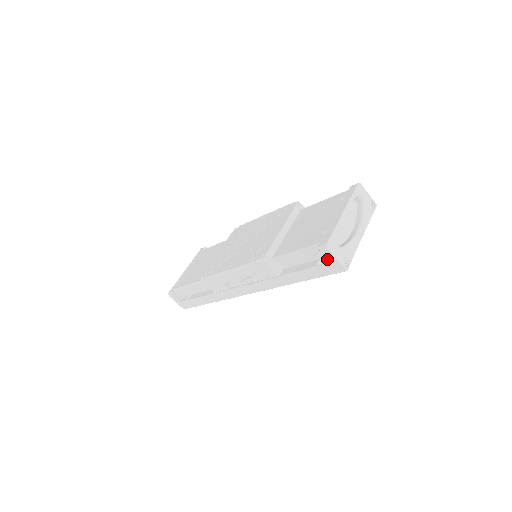
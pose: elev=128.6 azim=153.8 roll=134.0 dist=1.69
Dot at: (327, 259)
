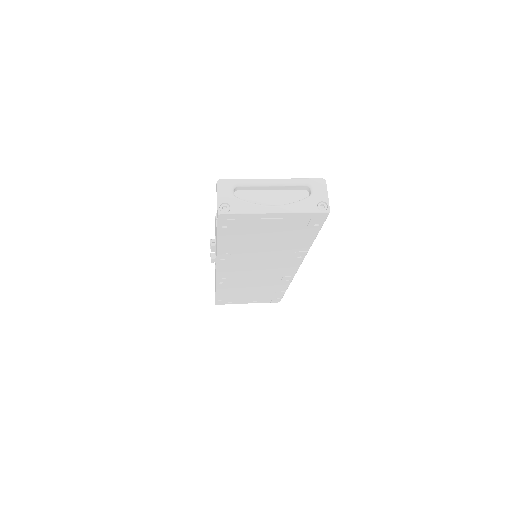
Dot at: occluded
